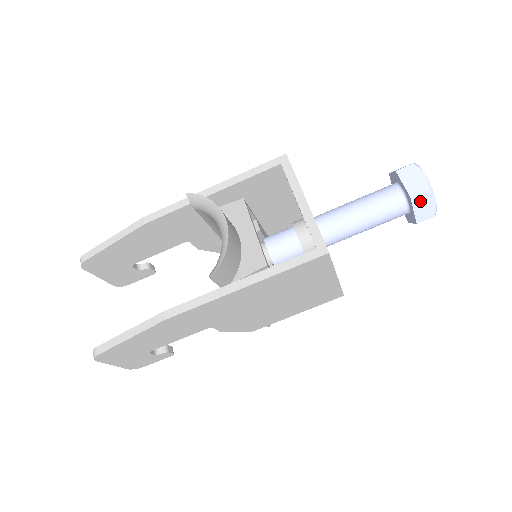
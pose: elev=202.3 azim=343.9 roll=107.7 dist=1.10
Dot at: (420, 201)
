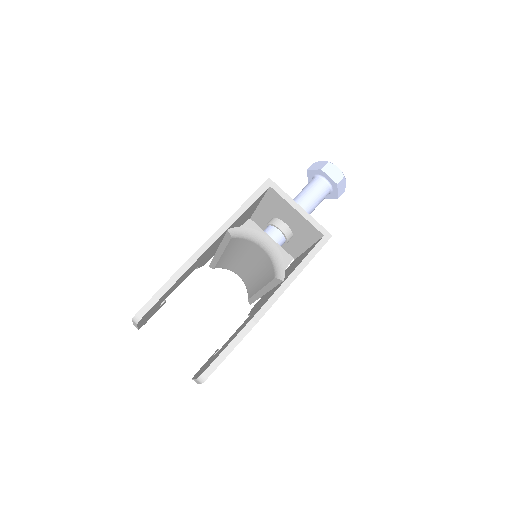
Dot at: (340, 185)
